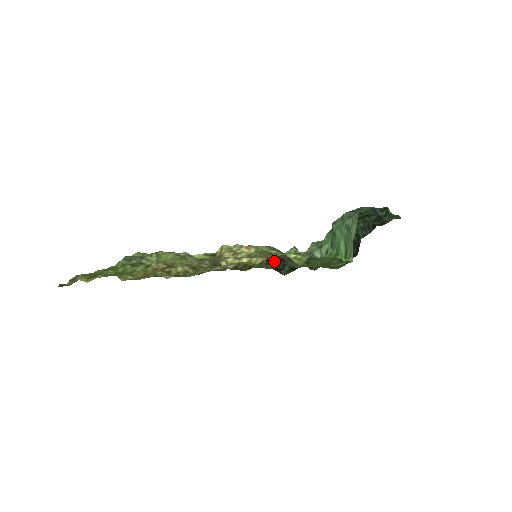
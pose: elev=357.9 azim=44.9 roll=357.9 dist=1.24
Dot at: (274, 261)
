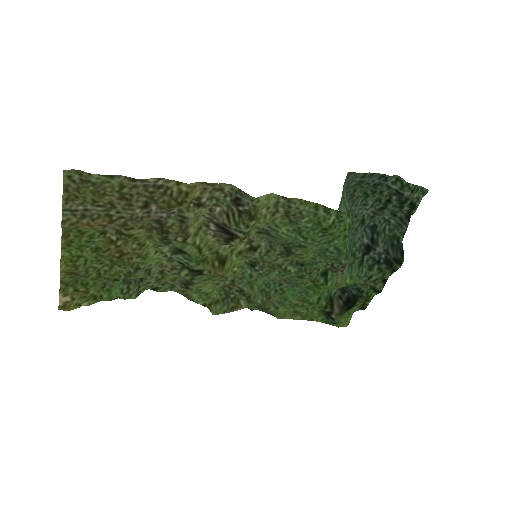
Dot at: (240, 216)
